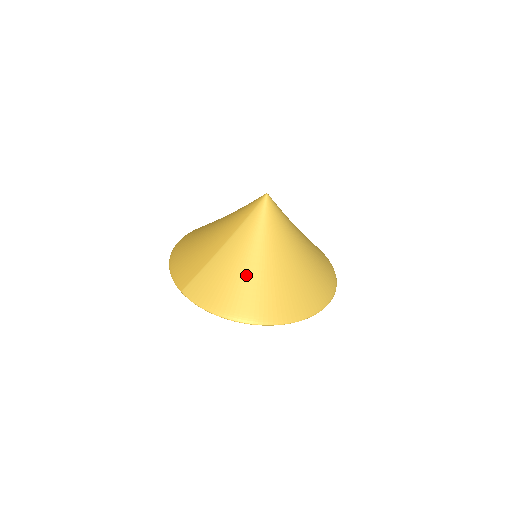
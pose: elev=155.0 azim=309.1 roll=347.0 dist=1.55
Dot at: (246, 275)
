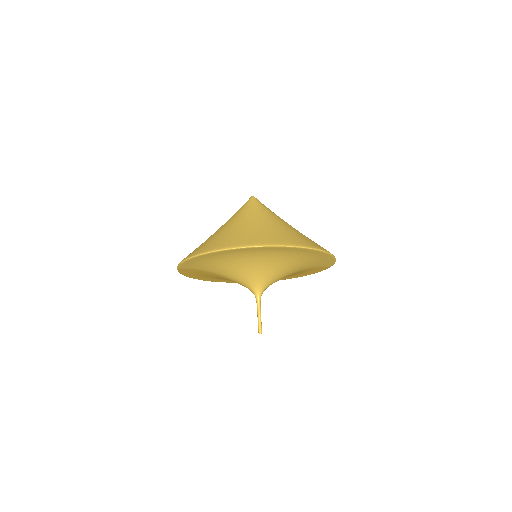
Dot at: (220, 233)
